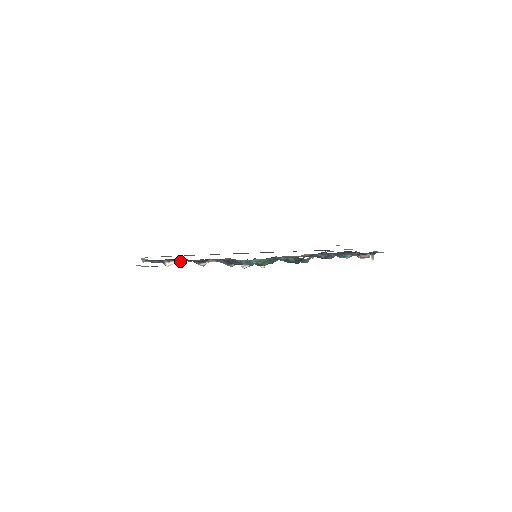
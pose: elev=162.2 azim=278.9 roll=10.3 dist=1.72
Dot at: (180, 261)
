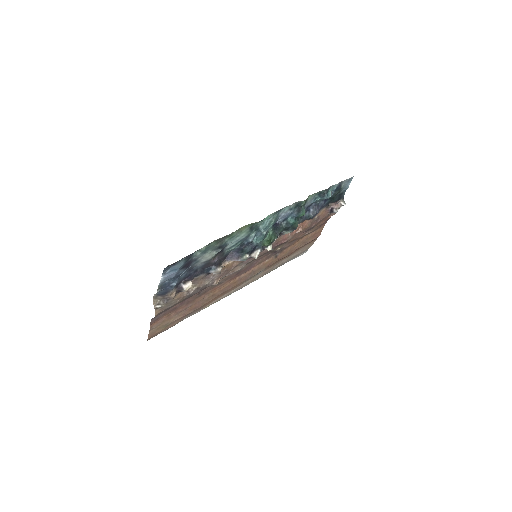
Dot at: (192, 291)
